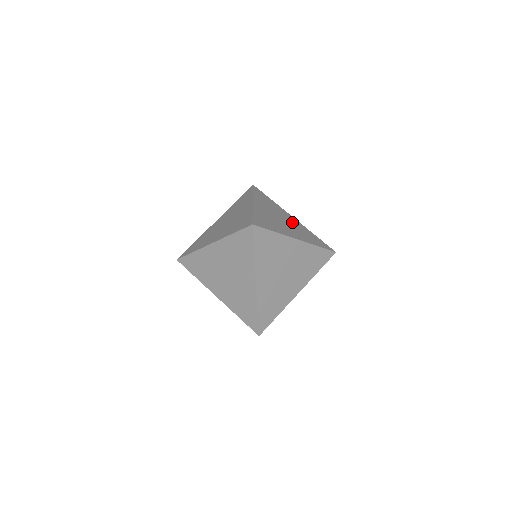
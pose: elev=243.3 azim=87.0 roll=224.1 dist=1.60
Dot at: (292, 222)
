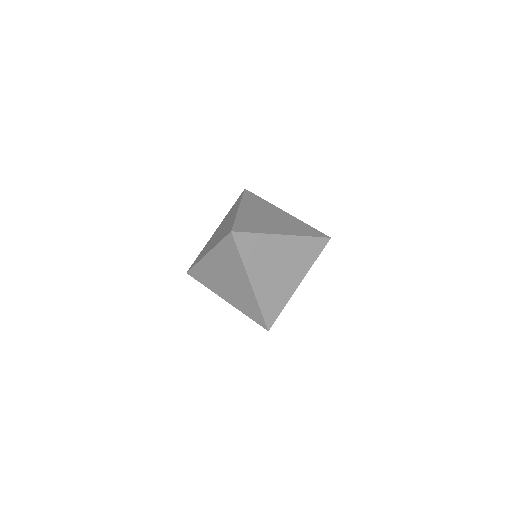
Dot at: (282, 217)
